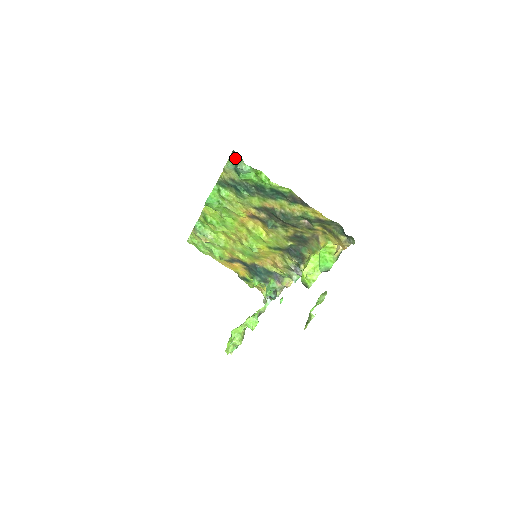
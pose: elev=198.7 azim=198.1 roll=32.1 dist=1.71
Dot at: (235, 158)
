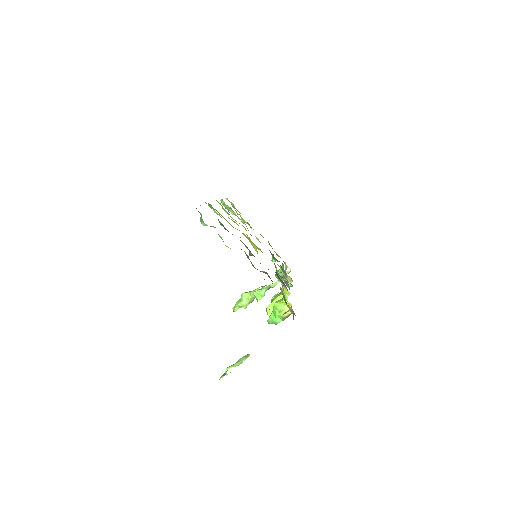
Dot at: occluded
